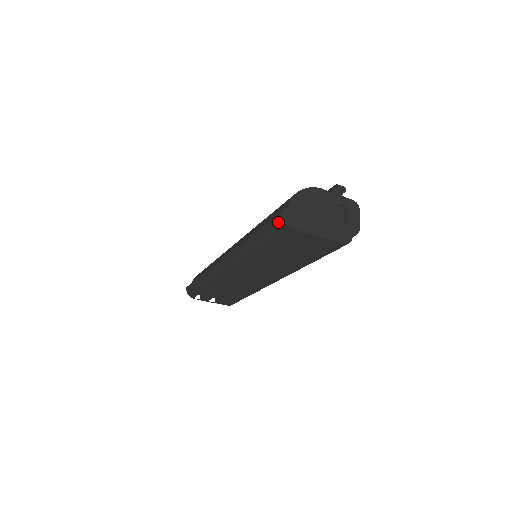
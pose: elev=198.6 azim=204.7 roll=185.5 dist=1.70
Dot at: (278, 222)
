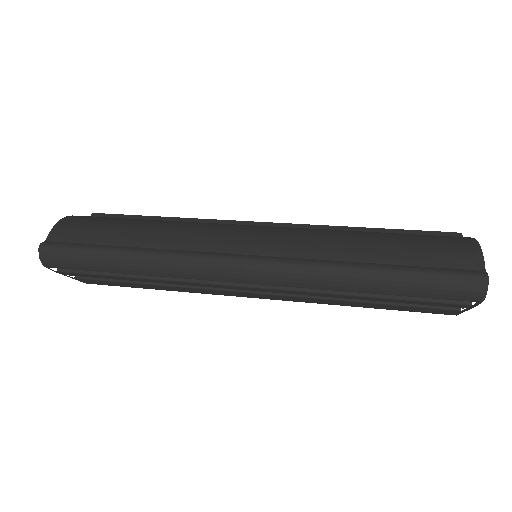
Dot at: (471, 287)
